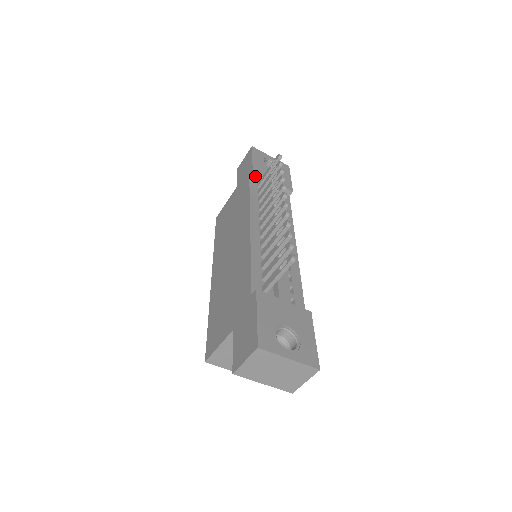
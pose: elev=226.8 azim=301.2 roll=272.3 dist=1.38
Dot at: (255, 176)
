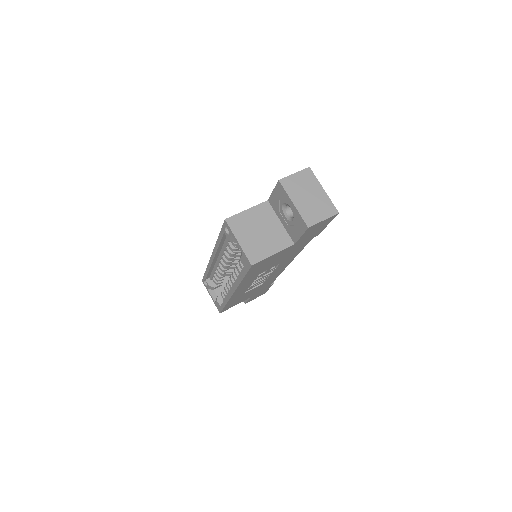
Dot at: occluded
